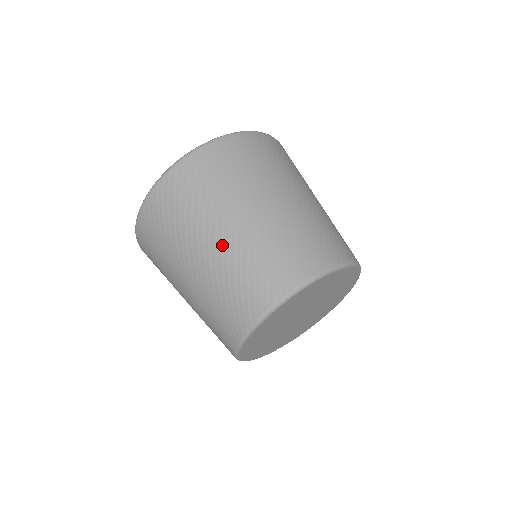
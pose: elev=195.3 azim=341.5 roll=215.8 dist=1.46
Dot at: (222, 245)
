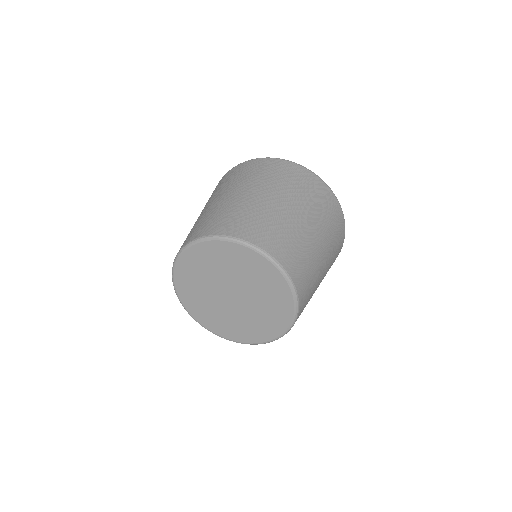
Dot at: (281, 208)
